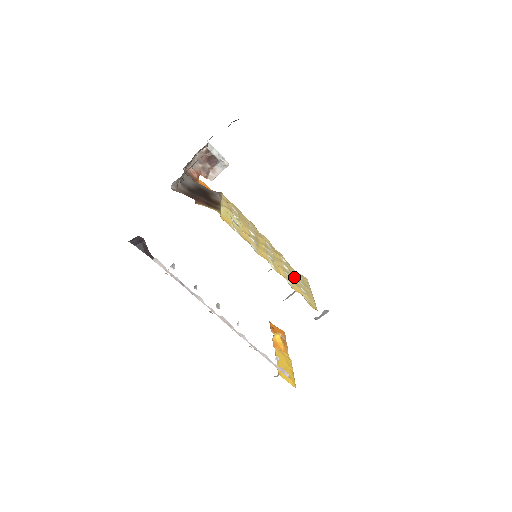
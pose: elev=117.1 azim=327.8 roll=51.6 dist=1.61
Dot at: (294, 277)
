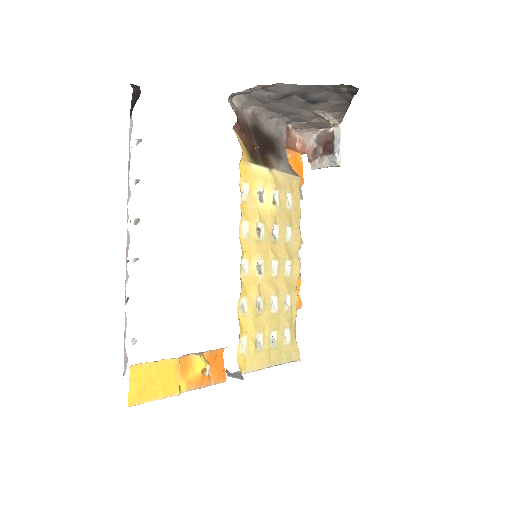
Dot at: (271, 322)
